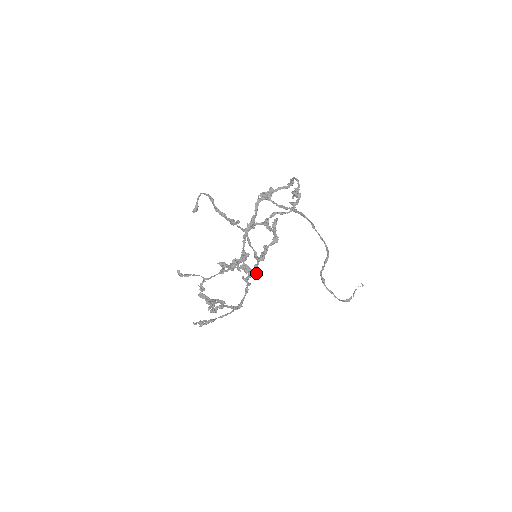
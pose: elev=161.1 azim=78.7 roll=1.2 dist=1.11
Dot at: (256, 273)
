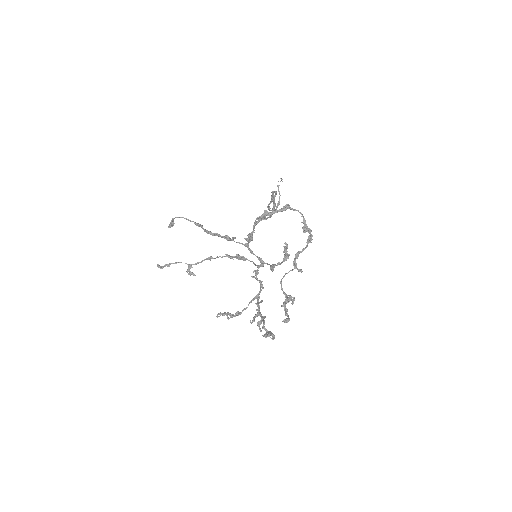
Dot at: (258, 267)
